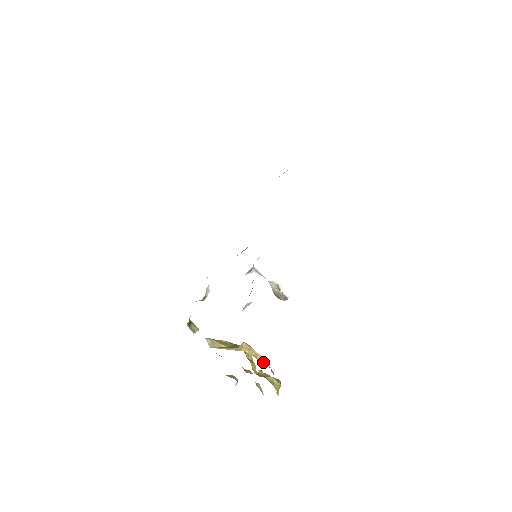
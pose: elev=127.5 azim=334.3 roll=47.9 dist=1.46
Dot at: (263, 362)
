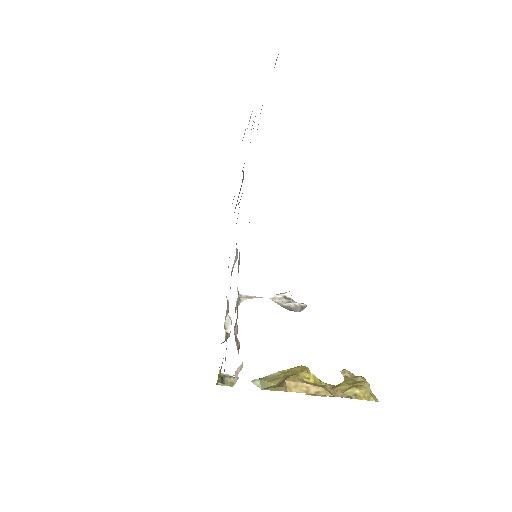
Dot at: (320, 393)
